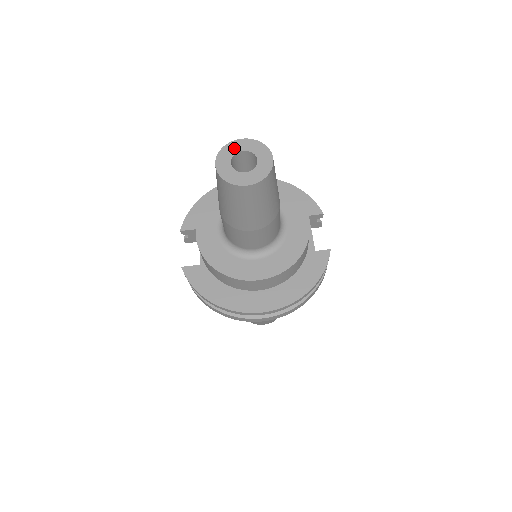
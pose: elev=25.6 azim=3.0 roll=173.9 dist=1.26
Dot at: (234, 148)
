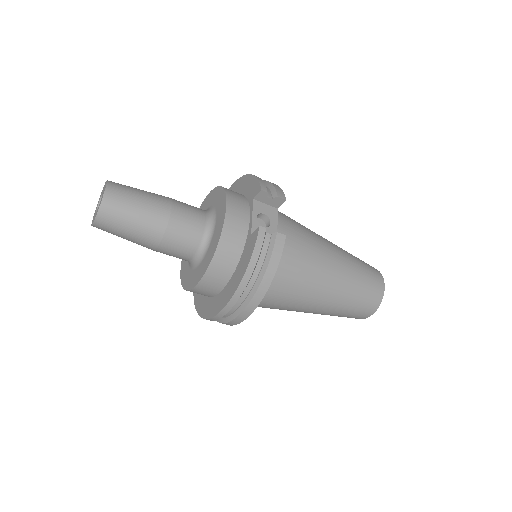
Dot at: (101, 195)
